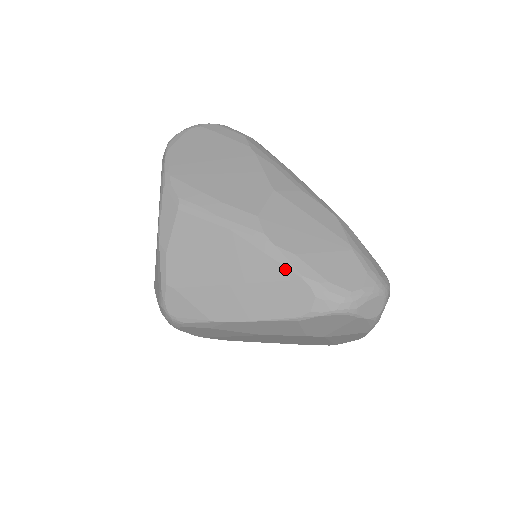
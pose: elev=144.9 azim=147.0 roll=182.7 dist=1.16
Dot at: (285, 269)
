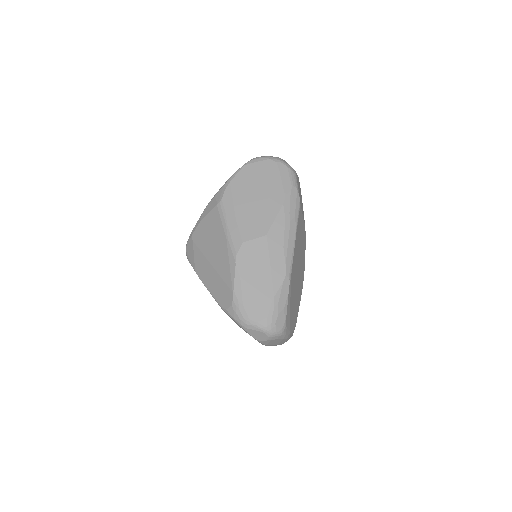
Dot at: (231, 280)
